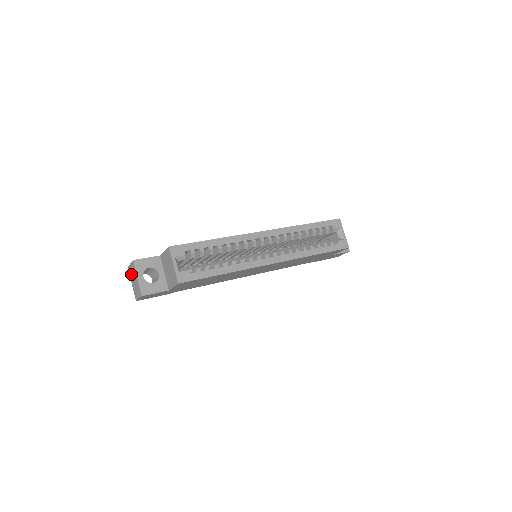
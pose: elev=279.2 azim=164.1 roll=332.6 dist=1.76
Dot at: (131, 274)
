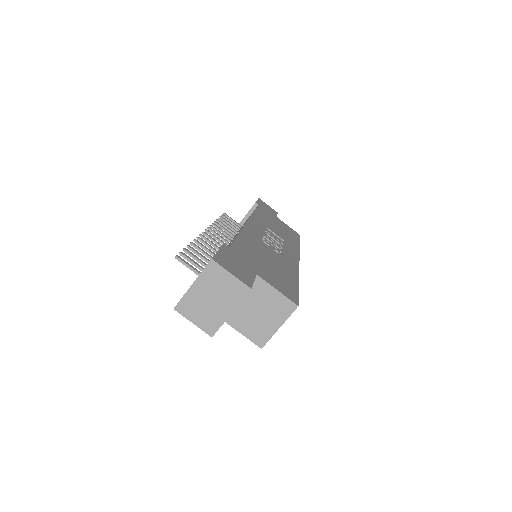
Dot at: (213, 281)
